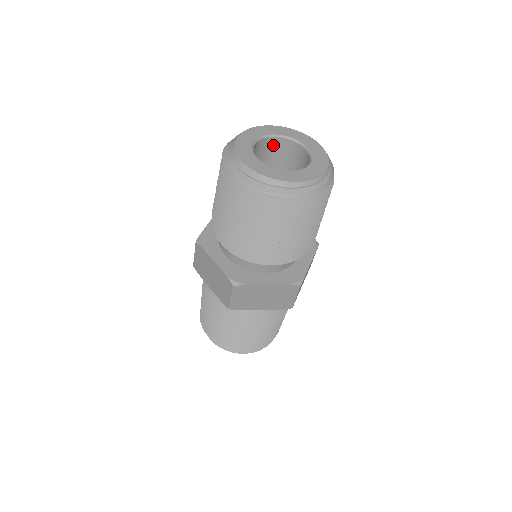
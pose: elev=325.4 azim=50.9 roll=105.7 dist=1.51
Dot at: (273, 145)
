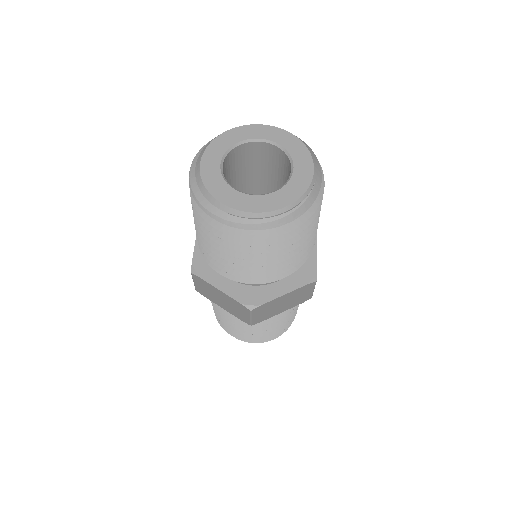
Dot at: (273, 153)
